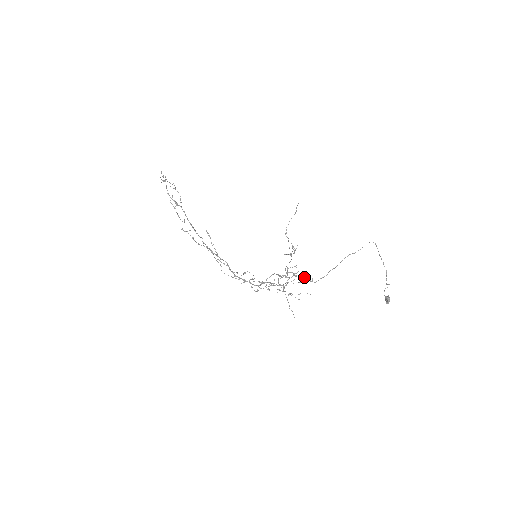
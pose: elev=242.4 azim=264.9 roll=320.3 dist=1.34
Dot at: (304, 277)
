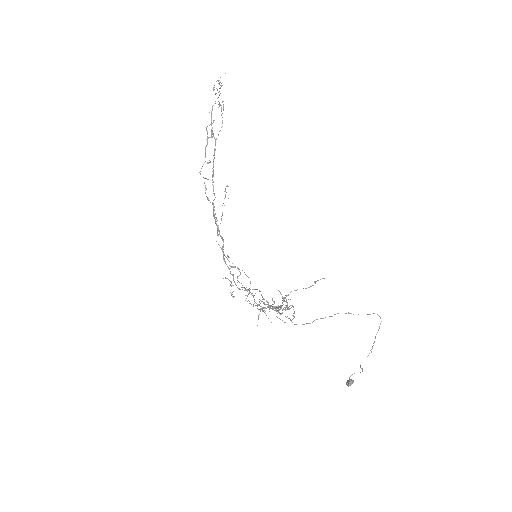
Dot at: occluded
